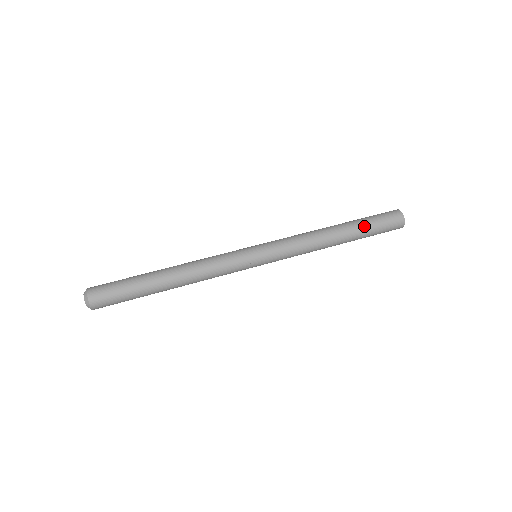
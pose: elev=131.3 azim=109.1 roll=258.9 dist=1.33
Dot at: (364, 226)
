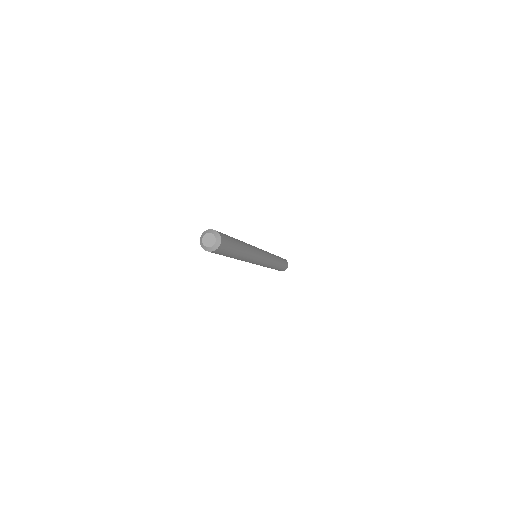
Dot at: (282, 262)
